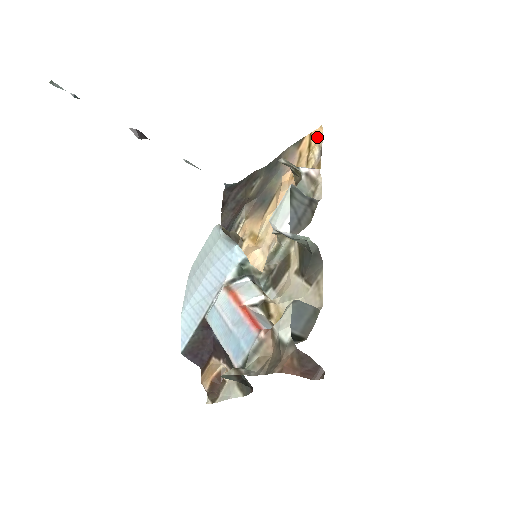
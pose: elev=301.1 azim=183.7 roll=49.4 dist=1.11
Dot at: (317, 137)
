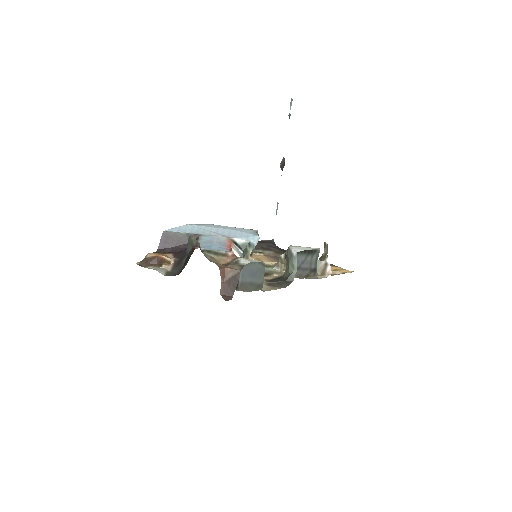
Dot at: occluded
